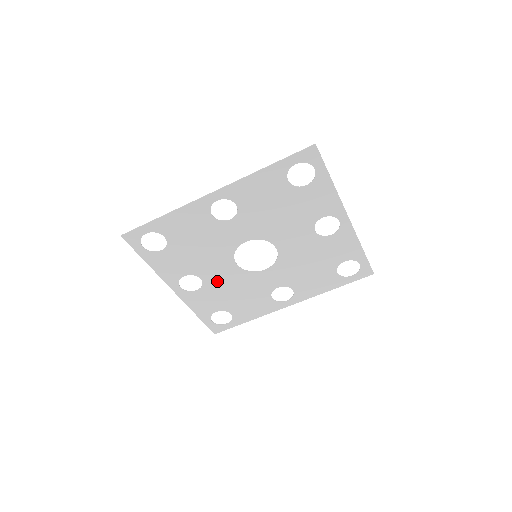
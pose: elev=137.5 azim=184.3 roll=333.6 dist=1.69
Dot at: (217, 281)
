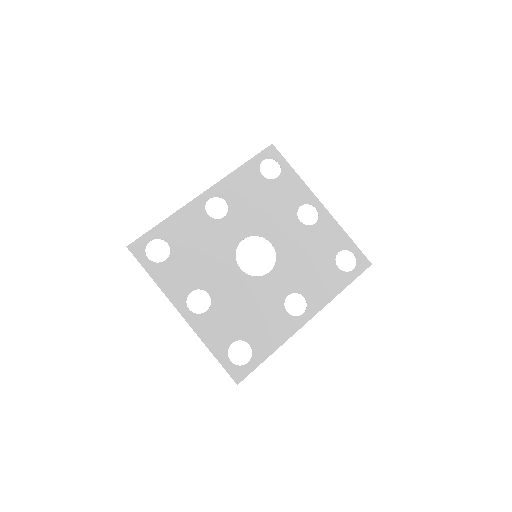
Dot at: (225, 295)
